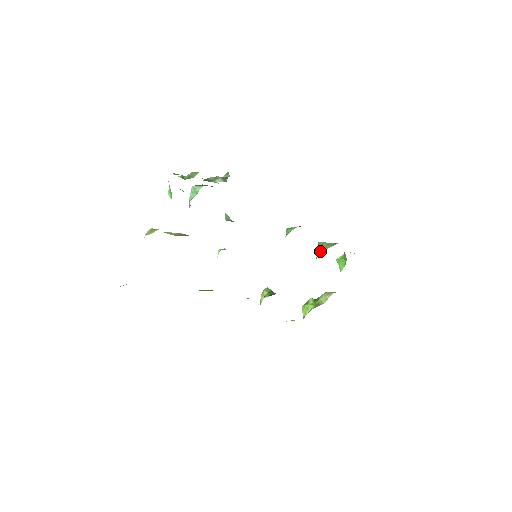
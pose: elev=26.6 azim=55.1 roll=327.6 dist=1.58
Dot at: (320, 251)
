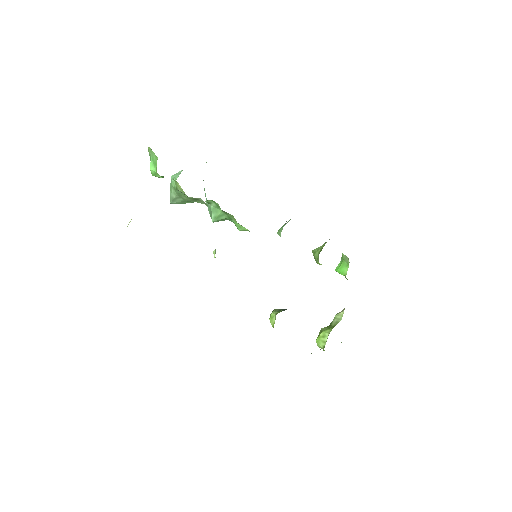
Dot at: (319, 251)
